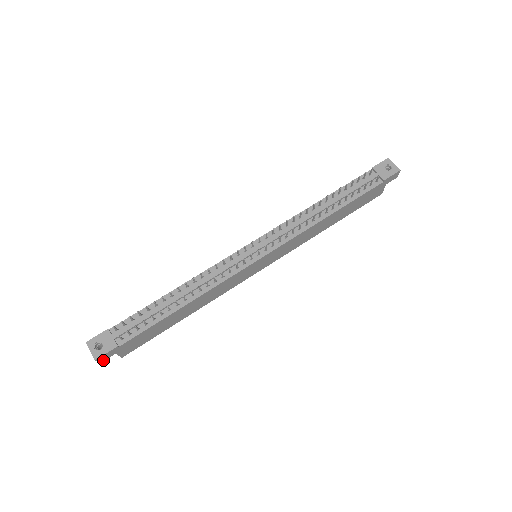
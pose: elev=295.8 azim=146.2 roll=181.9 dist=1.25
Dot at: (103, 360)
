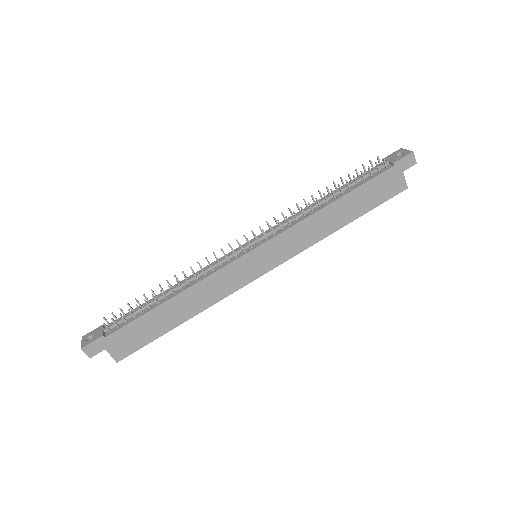
Dot at: (92, 355)
